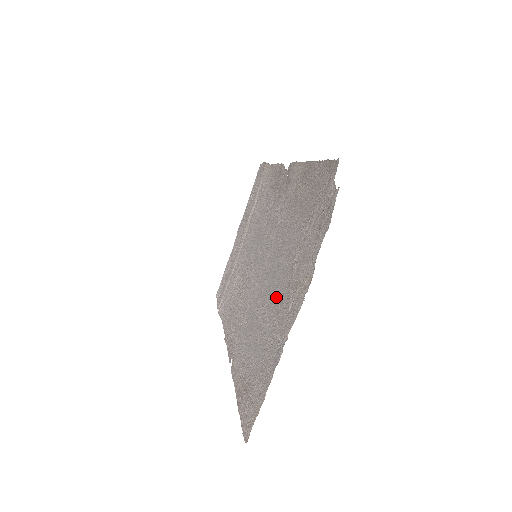
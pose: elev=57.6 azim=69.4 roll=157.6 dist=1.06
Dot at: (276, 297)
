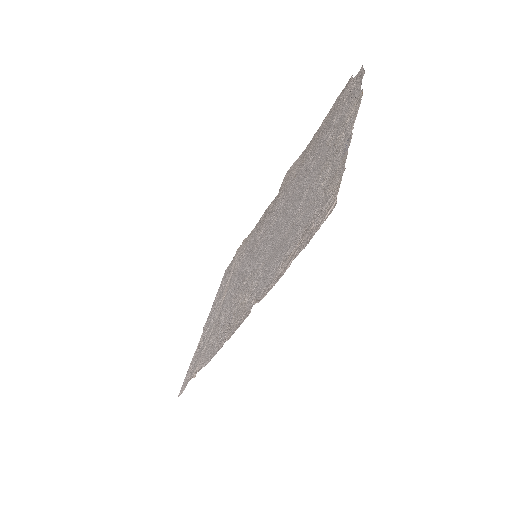
Dot at: (314, 178)
